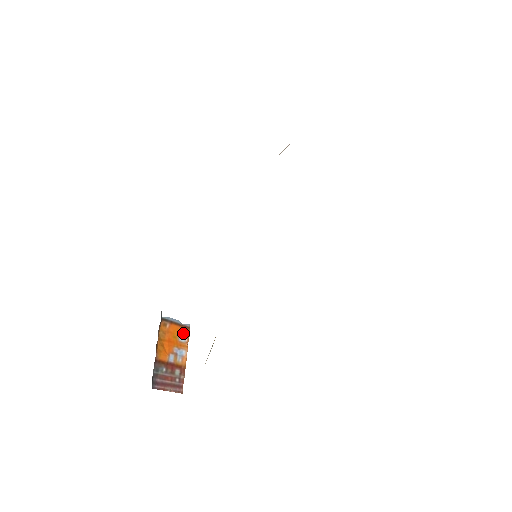
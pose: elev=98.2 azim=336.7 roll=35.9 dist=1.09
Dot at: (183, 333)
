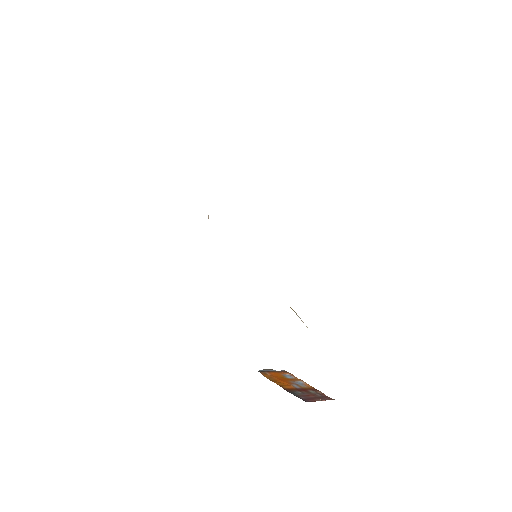
Dot at: (286, 375)
